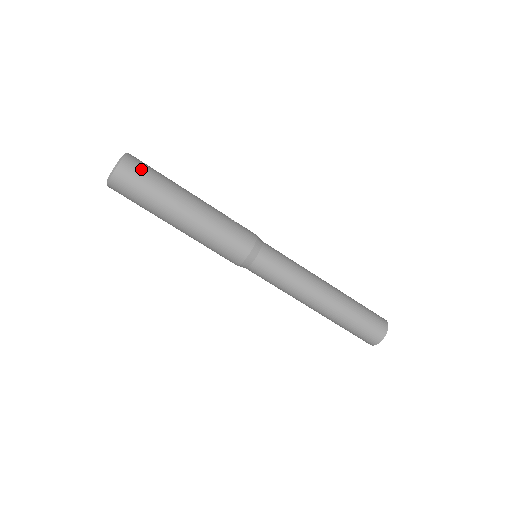
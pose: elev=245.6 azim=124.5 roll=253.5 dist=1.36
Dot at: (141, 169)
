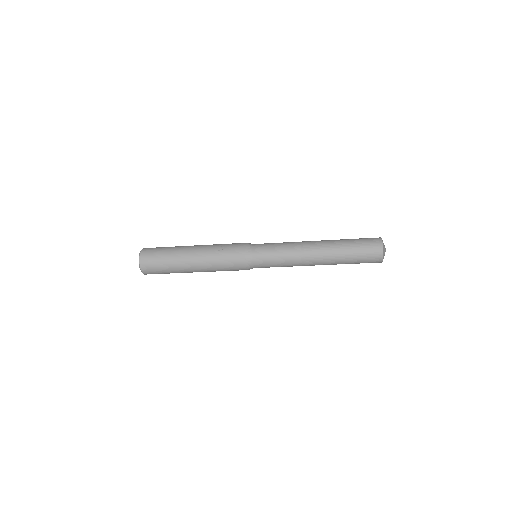
Dot at: (152, 262)
